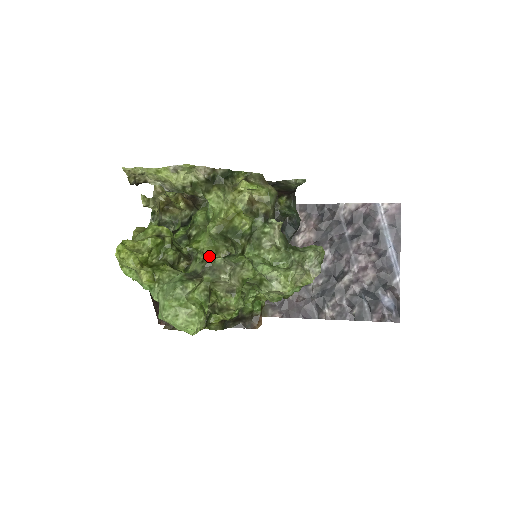
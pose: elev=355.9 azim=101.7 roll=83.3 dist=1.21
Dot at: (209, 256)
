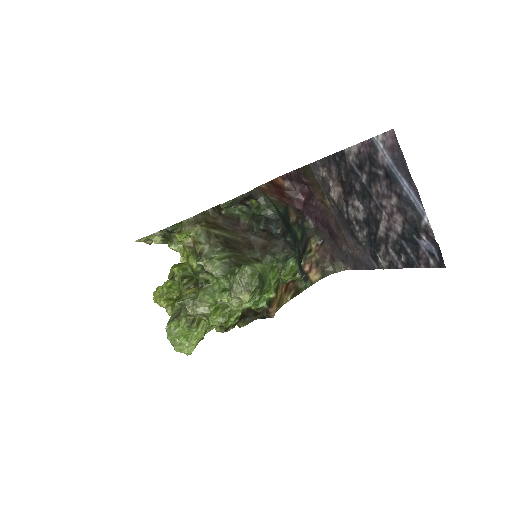
Dot at: (184, 295)
